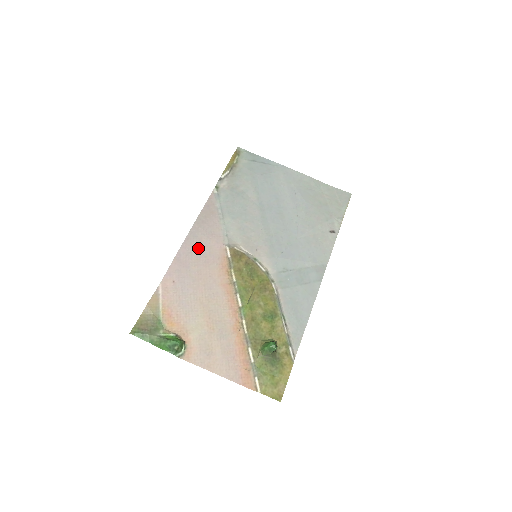
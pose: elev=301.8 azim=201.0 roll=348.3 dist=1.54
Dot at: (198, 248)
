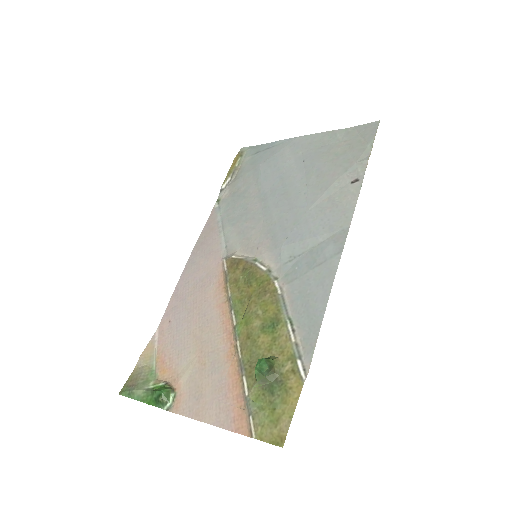
Dot at: (195, 274)
